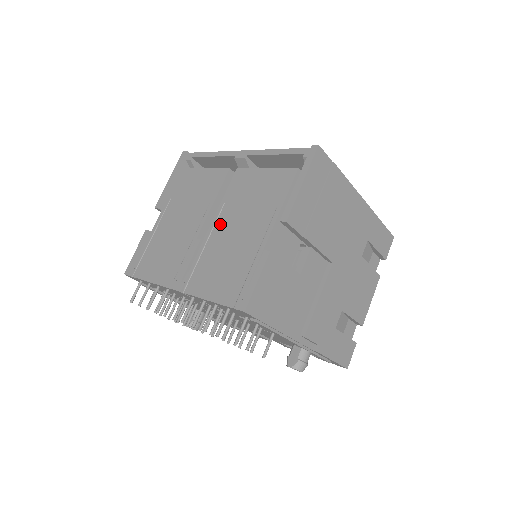
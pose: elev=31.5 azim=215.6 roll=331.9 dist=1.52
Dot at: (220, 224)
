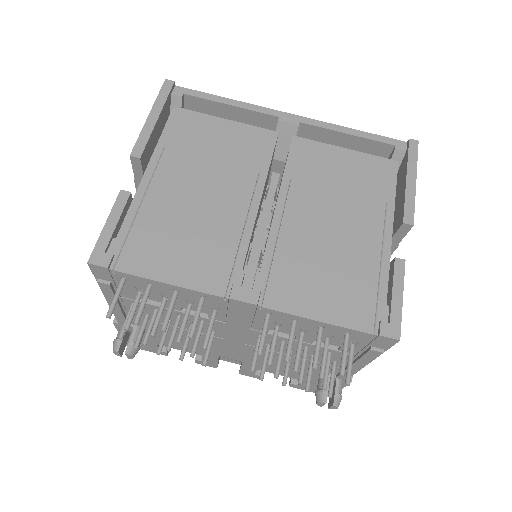
Dot at: (295, 209)
